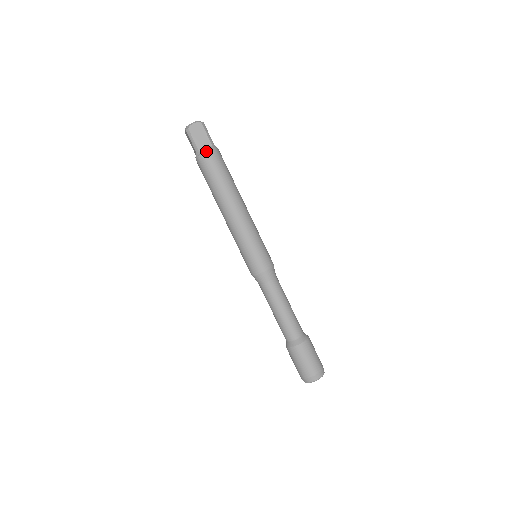
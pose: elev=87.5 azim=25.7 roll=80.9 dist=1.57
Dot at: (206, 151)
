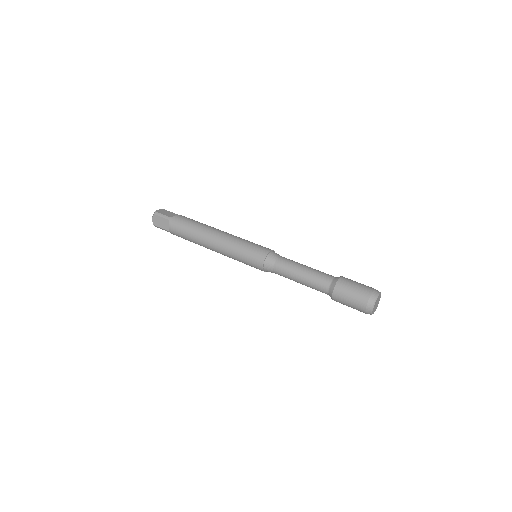
Dot at: (176, 215)
